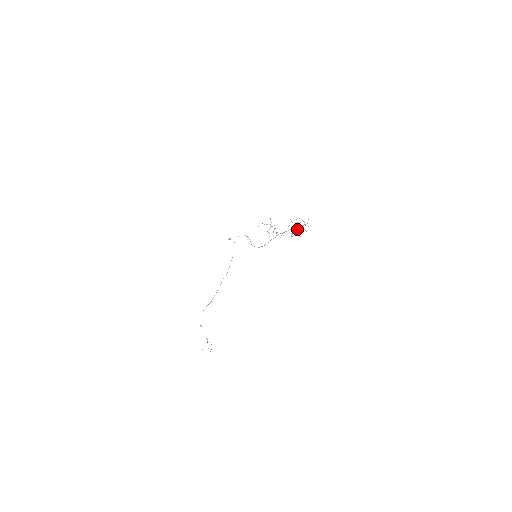
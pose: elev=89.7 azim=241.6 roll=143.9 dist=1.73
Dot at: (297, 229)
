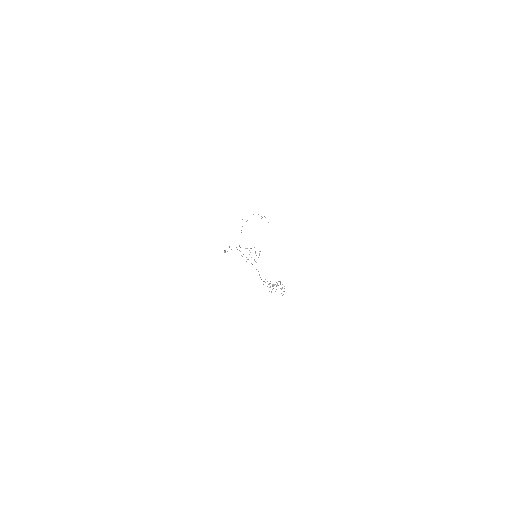
Dot at: occluded
